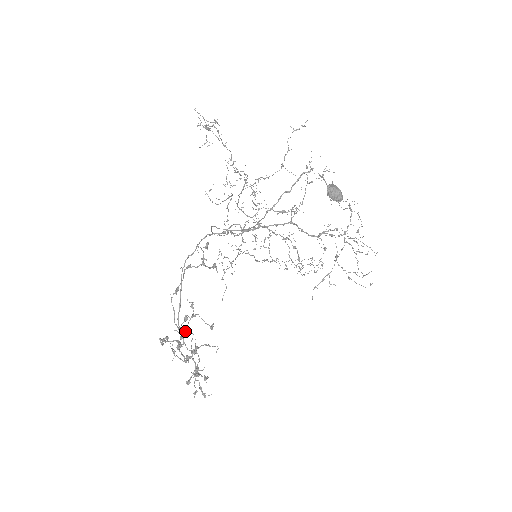
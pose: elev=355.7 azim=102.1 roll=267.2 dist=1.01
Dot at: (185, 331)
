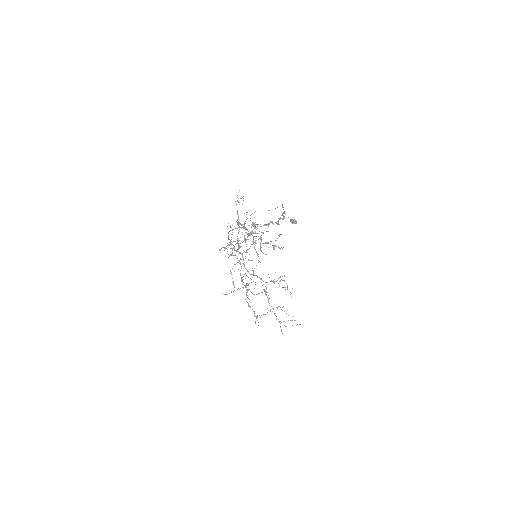
Dot at: occluded
